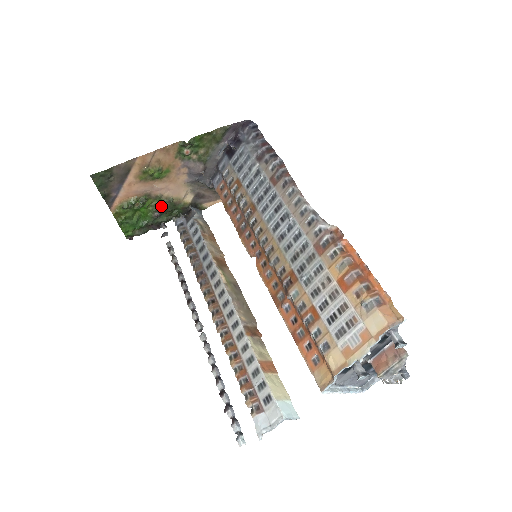
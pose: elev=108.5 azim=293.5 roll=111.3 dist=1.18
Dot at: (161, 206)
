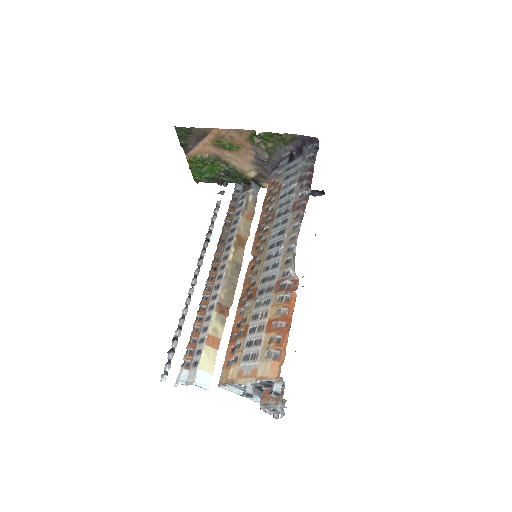
Dot at: (227, 170)
